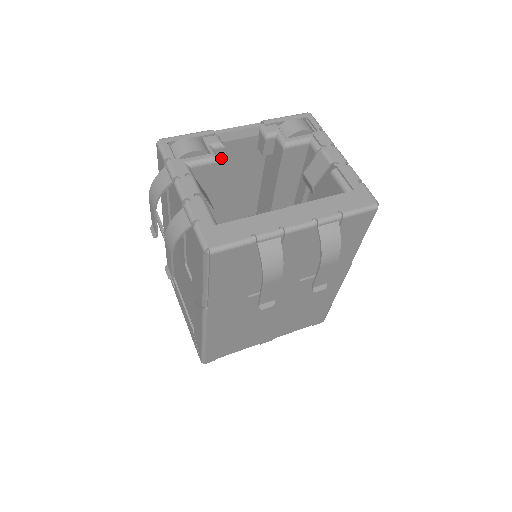
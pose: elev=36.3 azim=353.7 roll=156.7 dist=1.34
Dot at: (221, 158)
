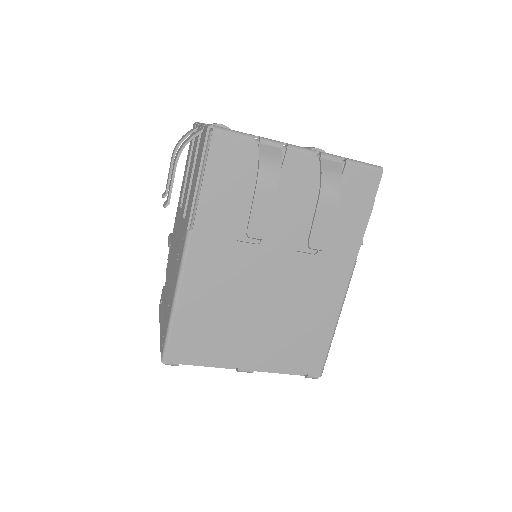
Dot at: occluded
